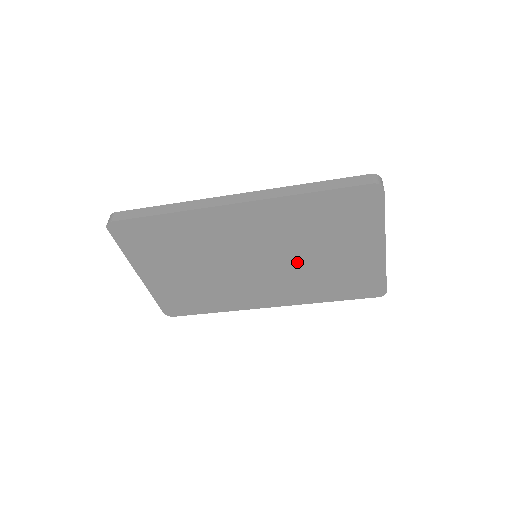
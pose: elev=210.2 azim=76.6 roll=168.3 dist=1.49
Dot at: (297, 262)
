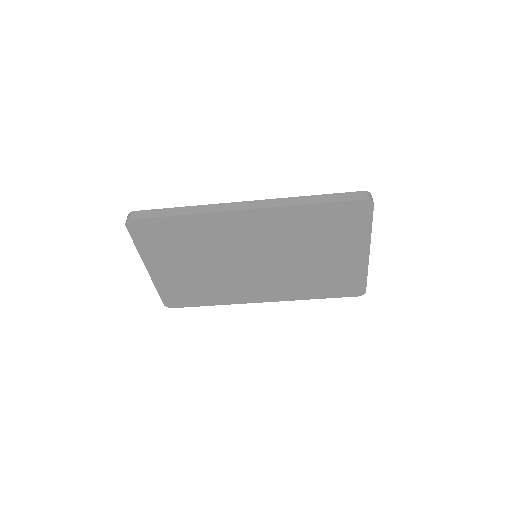
Dot at: (292, 263)
